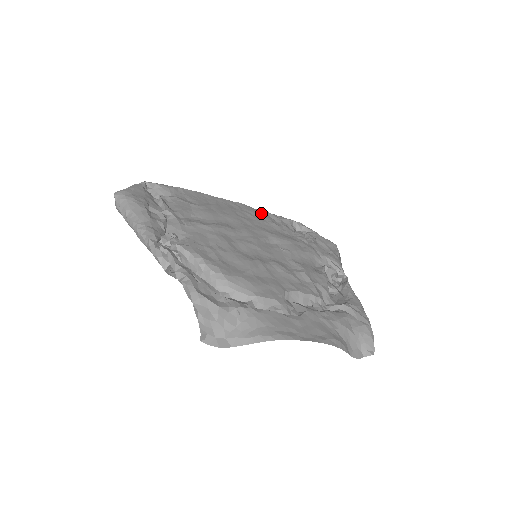
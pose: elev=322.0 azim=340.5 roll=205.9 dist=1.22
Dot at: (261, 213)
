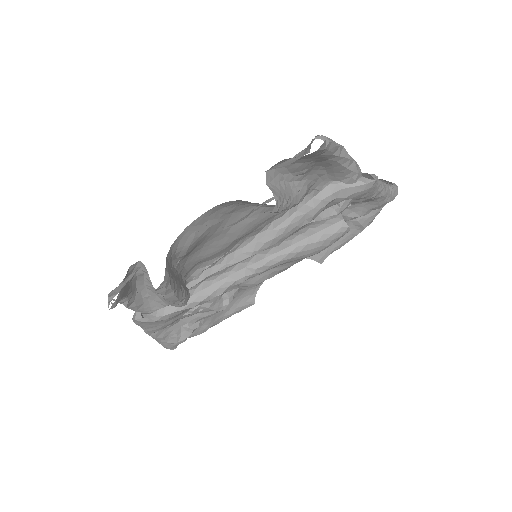
Dot at: occluded
